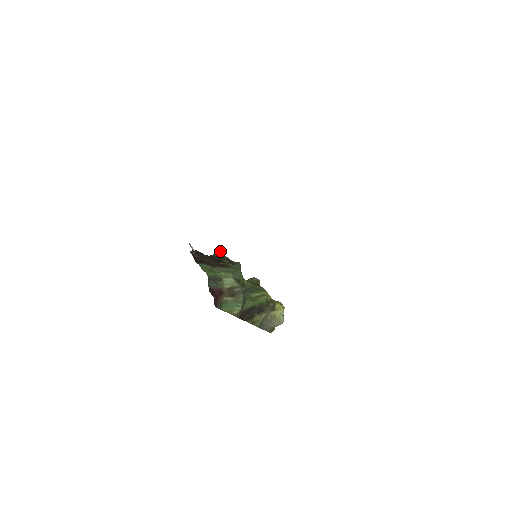
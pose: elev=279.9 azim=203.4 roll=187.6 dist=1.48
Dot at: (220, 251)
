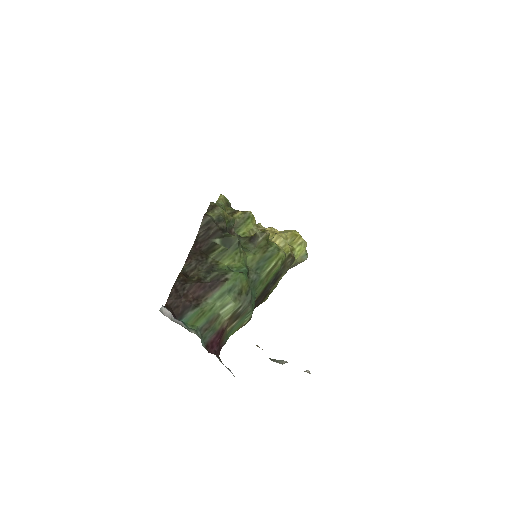
Dot at: (206, 217)
